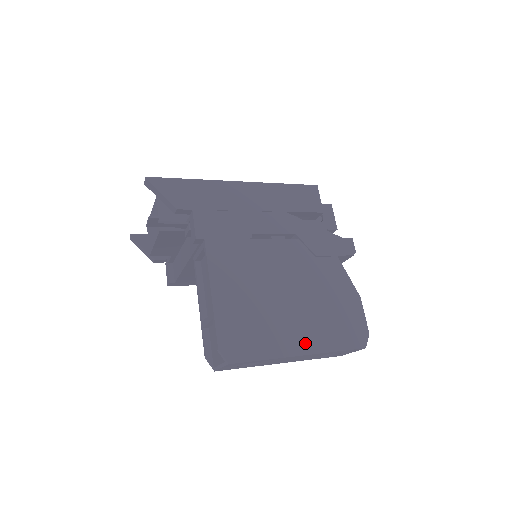
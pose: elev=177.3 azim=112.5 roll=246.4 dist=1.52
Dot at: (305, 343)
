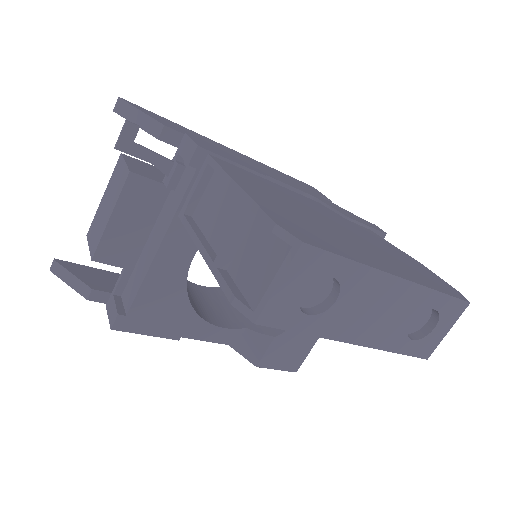
Dot at: (394, 269)
